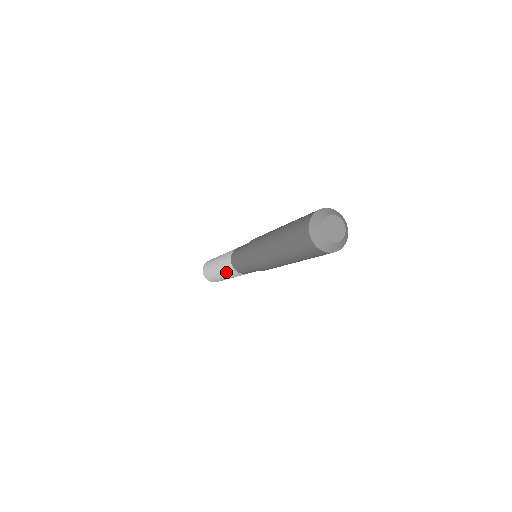
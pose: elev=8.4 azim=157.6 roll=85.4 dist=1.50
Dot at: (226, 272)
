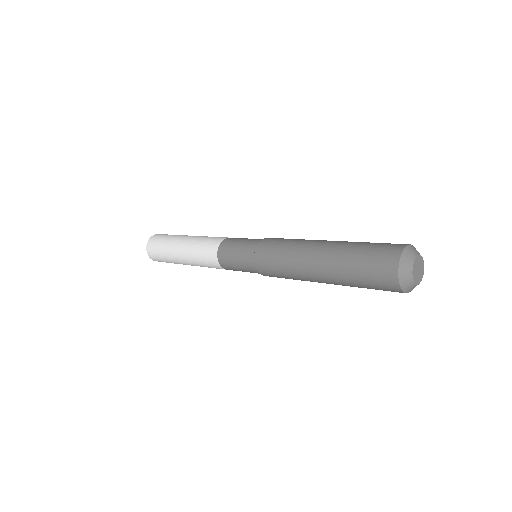
Dot at: (203, 266)
